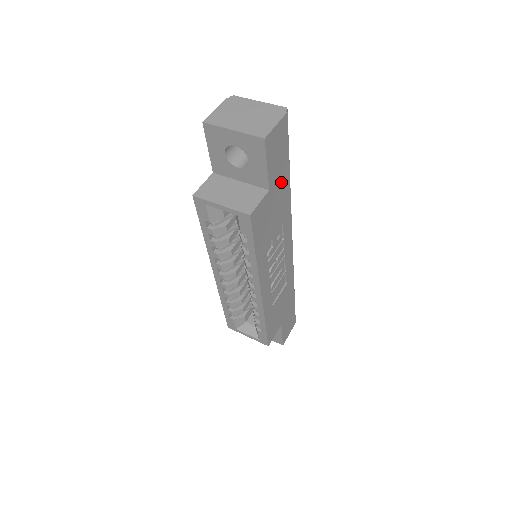
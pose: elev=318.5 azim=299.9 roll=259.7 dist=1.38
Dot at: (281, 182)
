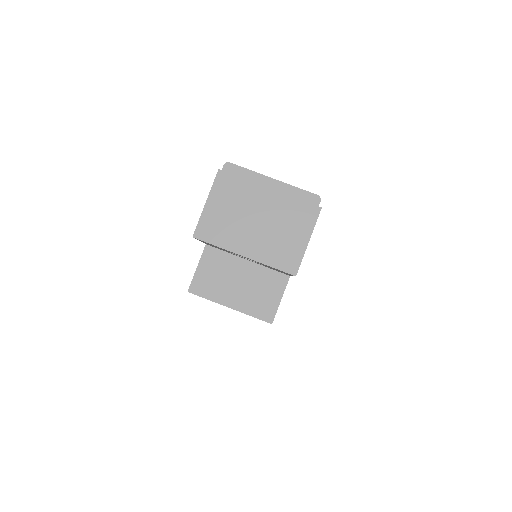
Dot at: occluded
